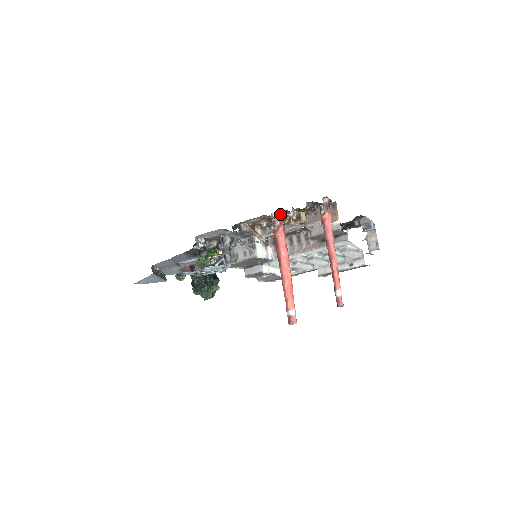
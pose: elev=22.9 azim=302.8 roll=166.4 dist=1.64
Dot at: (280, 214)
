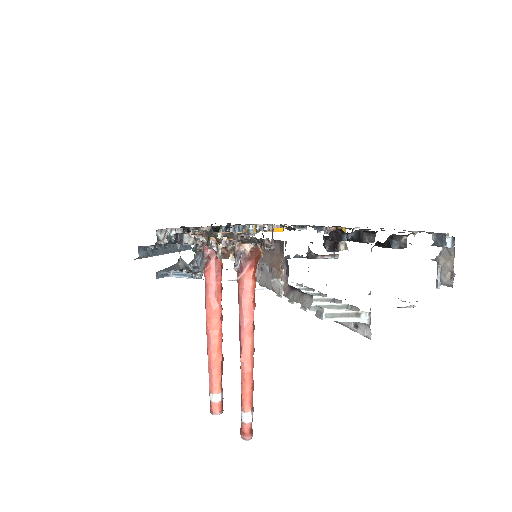
Dot at: (208, 241)
